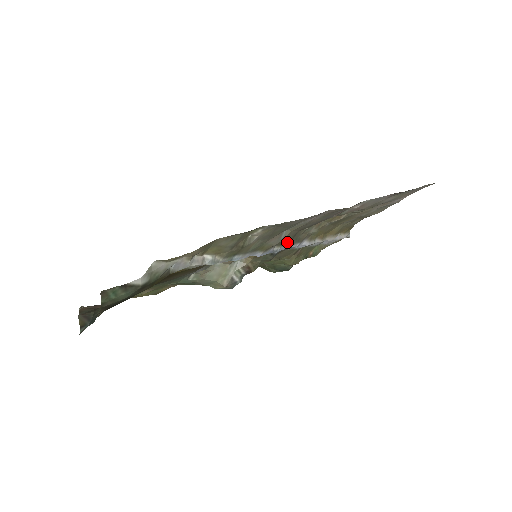
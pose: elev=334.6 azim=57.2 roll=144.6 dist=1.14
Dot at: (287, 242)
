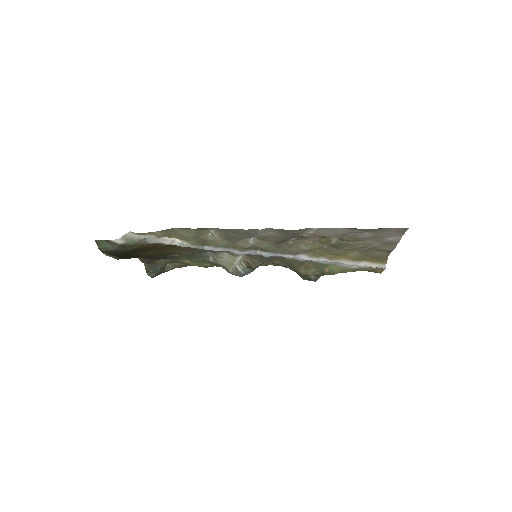
Dot at: (270, 250)
